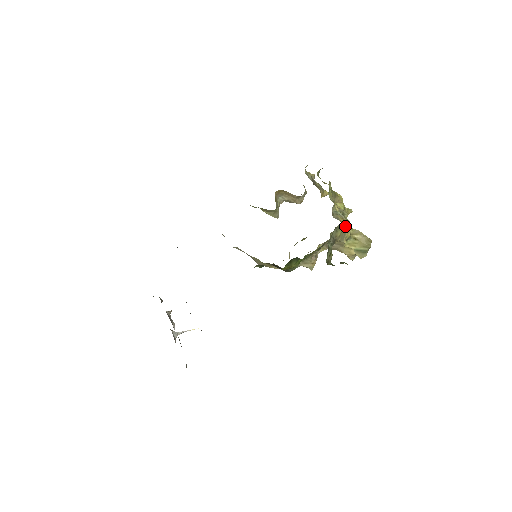
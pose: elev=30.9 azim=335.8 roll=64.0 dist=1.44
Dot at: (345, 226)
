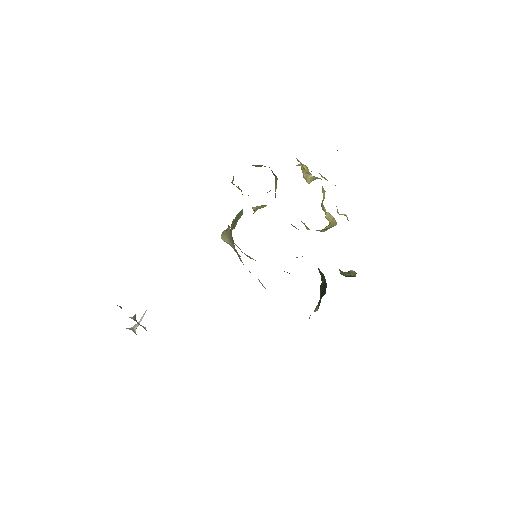
Dot at: occluded
